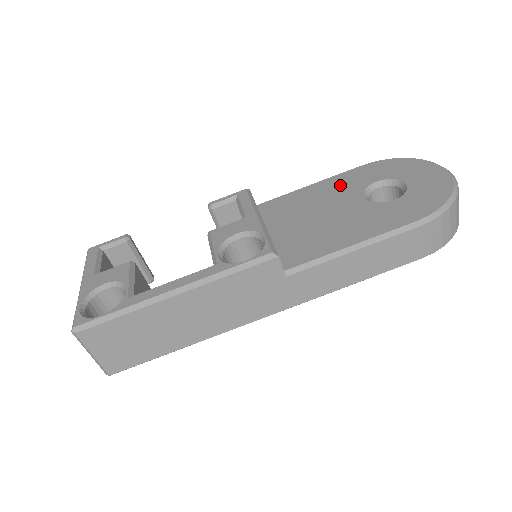
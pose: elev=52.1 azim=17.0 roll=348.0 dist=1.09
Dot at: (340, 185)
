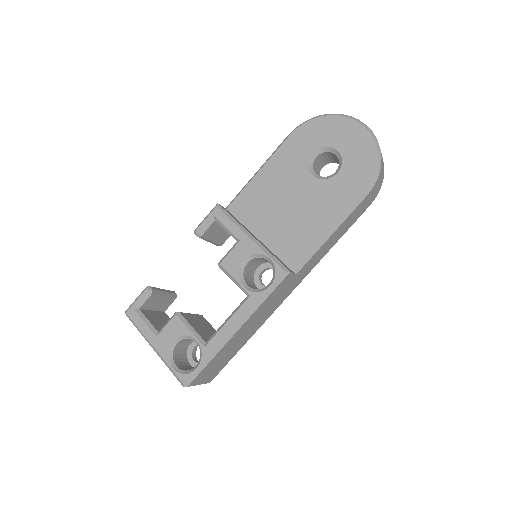
Dot at: (285, 165)
